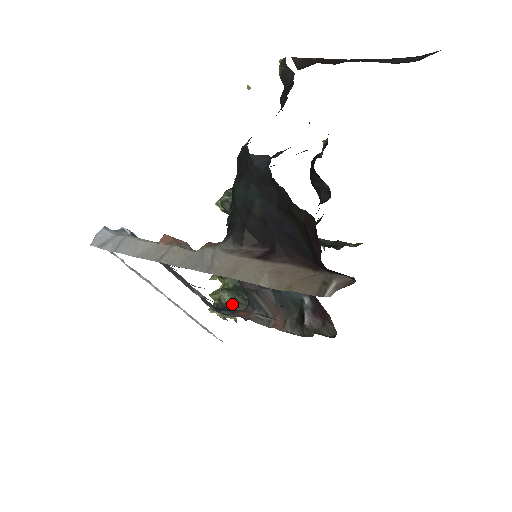
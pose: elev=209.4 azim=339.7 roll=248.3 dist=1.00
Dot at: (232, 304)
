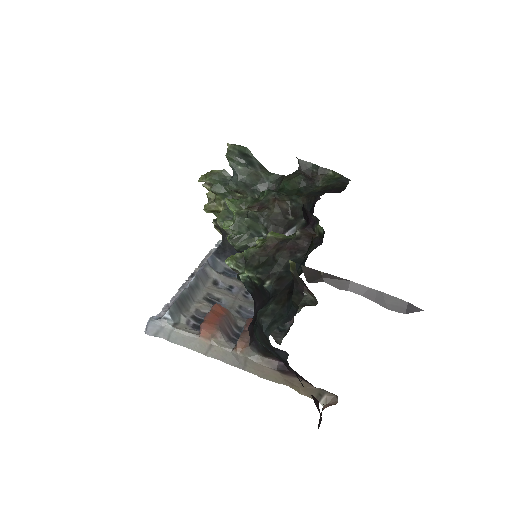
Dot at: (229, 233)
